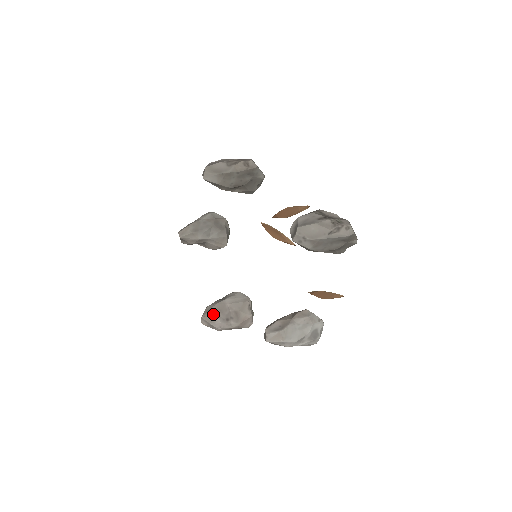
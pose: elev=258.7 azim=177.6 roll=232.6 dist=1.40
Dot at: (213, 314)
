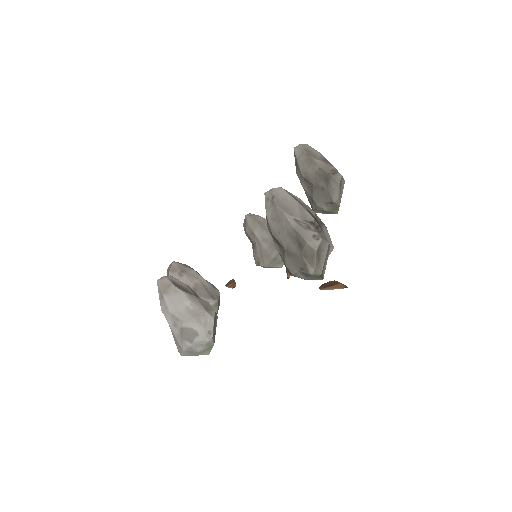
Dot at: (181, 269)
